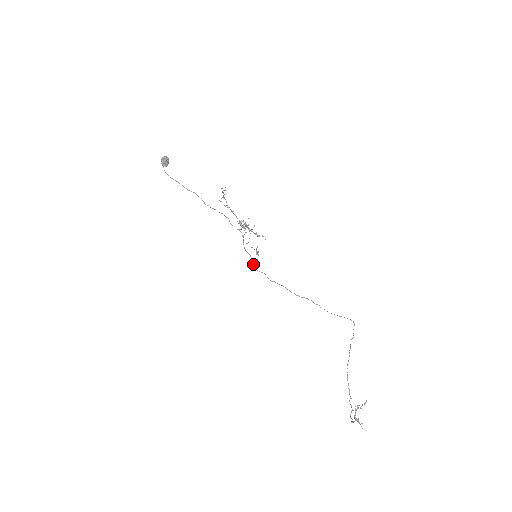
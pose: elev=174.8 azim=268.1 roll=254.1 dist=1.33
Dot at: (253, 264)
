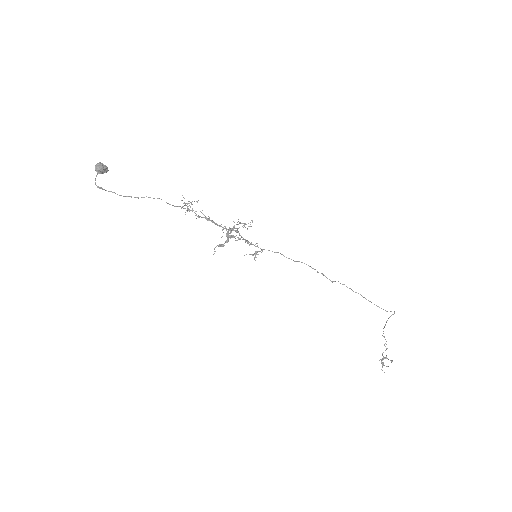
Dot at: (261, 249)
